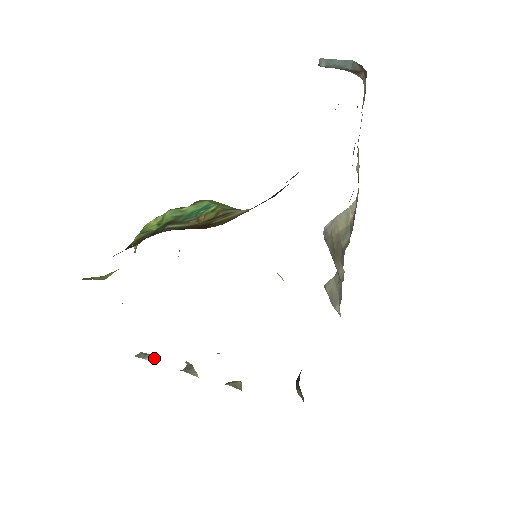
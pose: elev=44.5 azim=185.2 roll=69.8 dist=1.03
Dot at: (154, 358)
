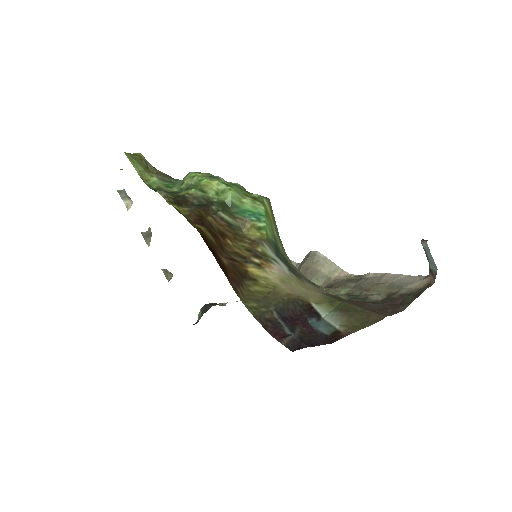
Dot at: (130, 204)
